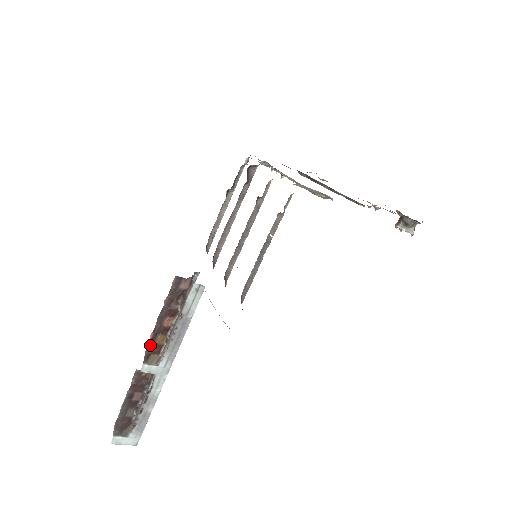
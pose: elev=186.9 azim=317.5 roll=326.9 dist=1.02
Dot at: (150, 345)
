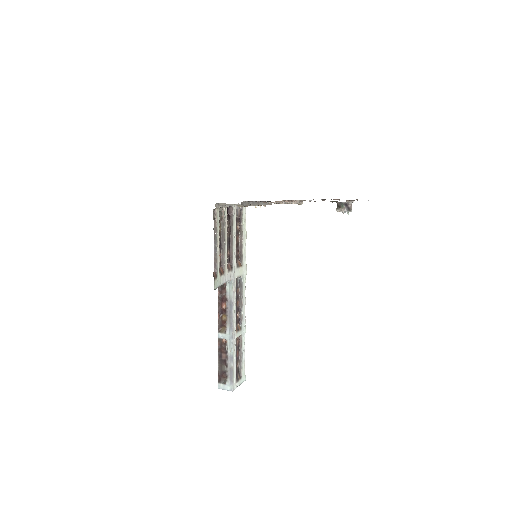
Dot at: (220, 321)
